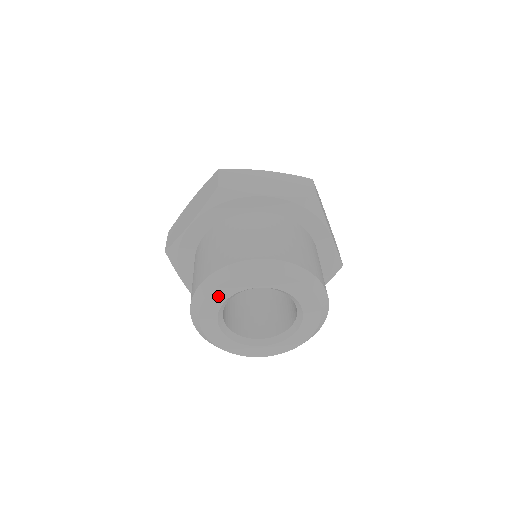
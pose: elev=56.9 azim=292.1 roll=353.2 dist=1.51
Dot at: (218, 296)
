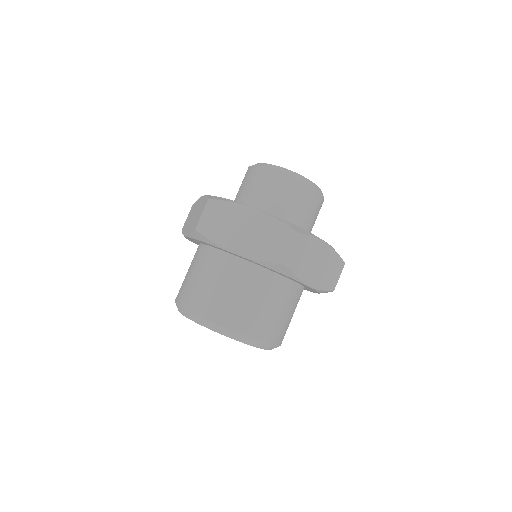
Dot at: occluded
